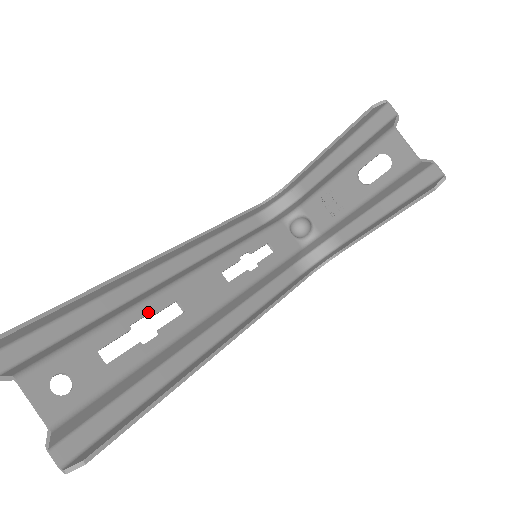
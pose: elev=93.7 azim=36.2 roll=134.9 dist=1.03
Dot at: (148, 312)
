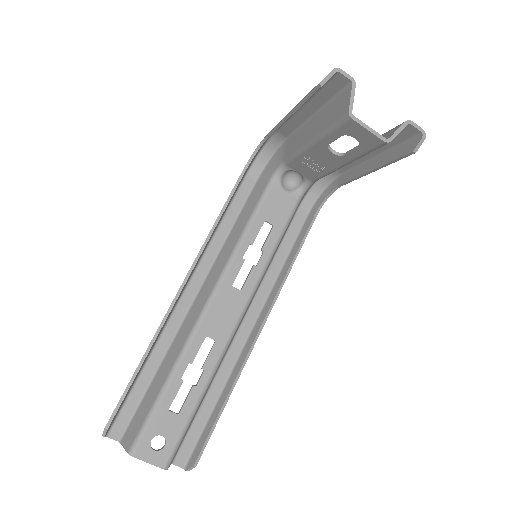
Dot at: (189, 360)
